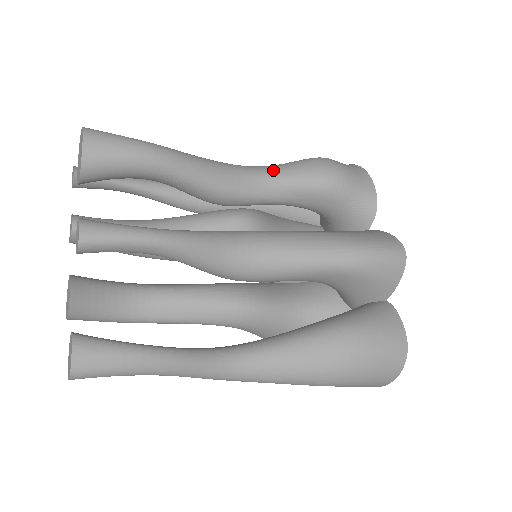
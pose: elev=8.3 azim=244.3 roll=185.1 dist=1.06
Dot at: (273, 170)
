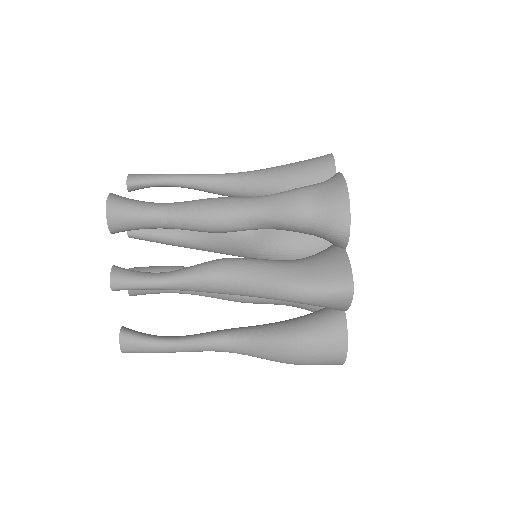
Dot at: (256, 208)
